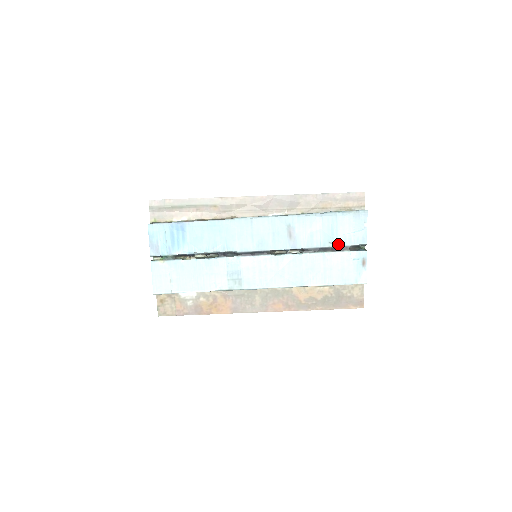
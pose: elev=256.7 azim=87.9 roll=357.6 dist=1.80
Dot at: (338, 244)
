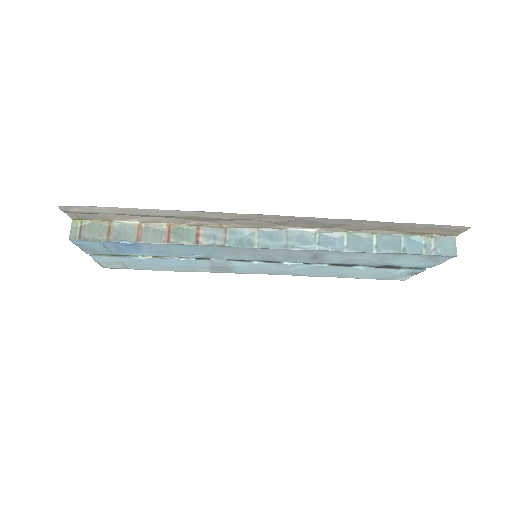
Dot at: (386, 265)
